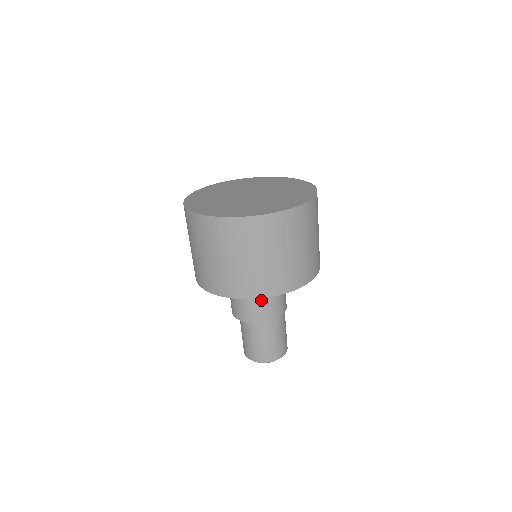
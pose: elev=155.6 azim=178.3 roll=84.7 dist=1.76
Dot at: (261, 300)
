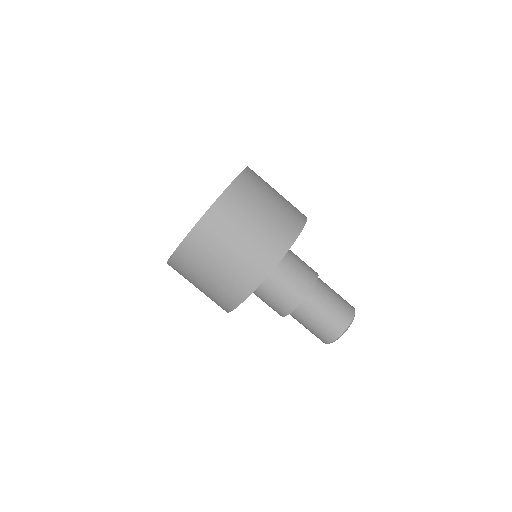
Dot at: (278, 289)
